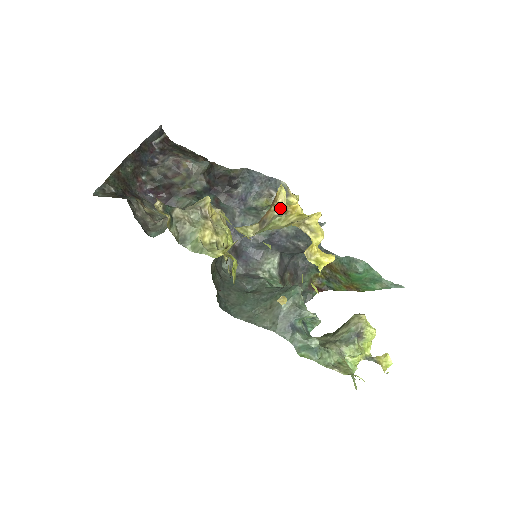
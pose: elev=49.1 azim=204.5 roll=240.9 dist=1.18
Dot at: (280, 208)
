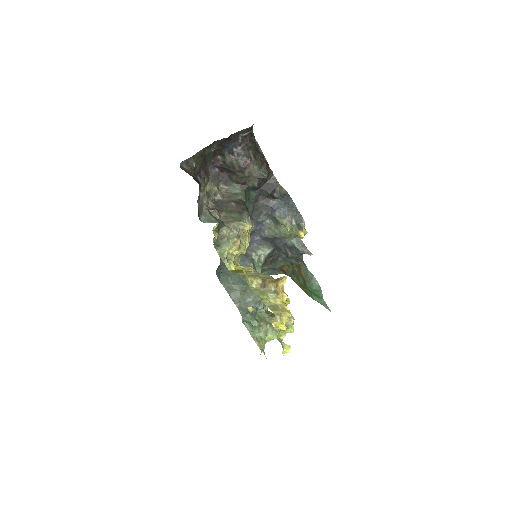
Dot at: (277, 288)
